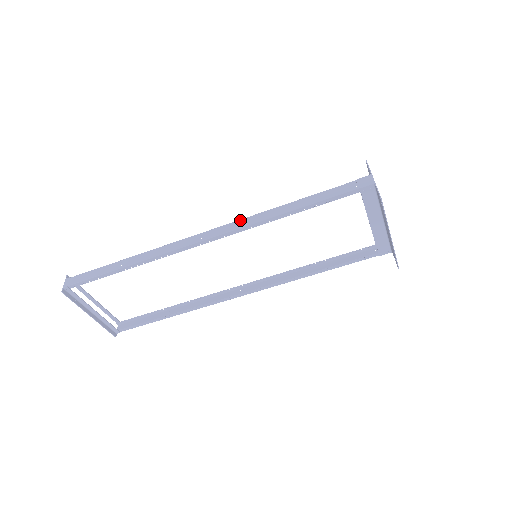
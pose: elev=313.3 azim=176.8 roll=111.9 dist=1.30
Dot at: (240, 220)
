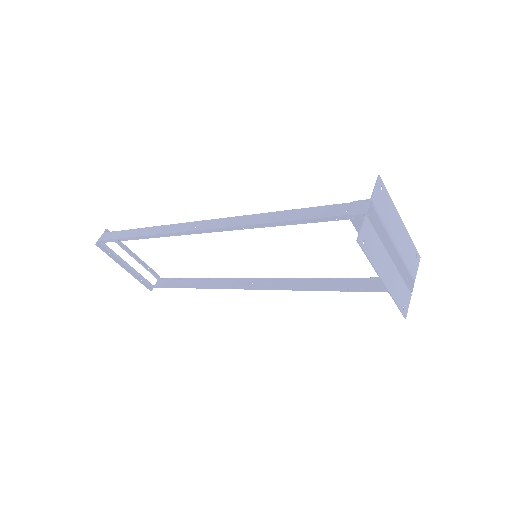
Dot at: (231, 217)
